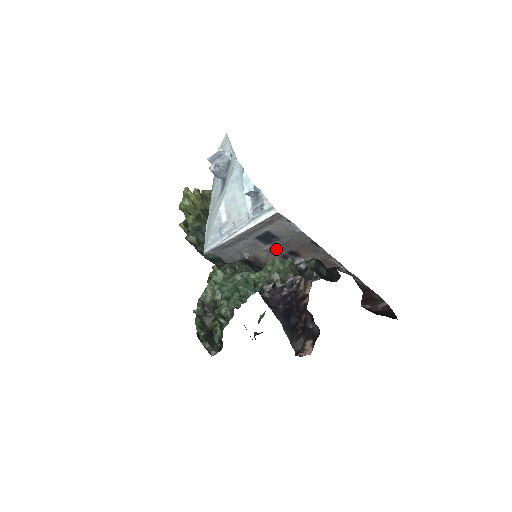
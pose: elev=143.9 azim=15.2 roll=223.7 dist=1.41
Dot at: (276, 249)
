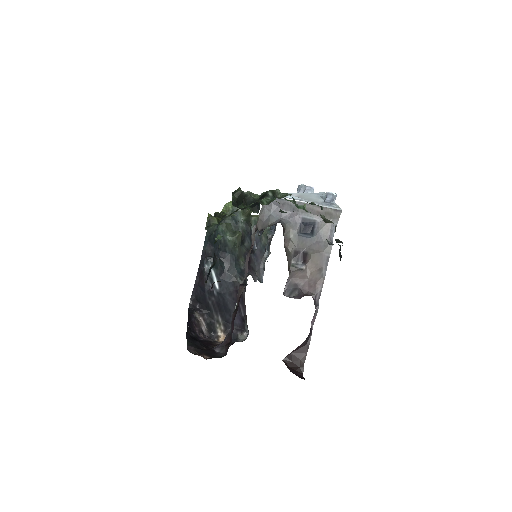
Dot at: (301, 240)
